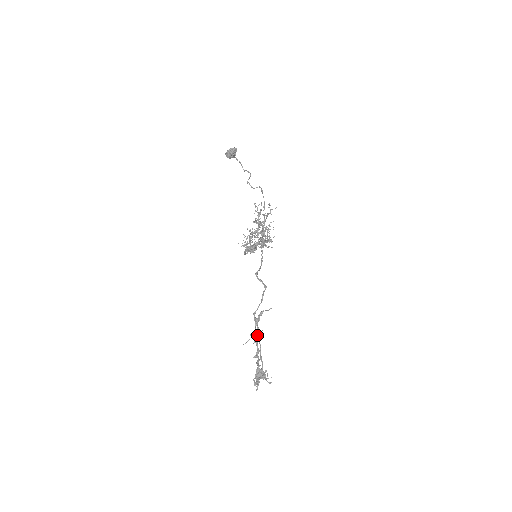
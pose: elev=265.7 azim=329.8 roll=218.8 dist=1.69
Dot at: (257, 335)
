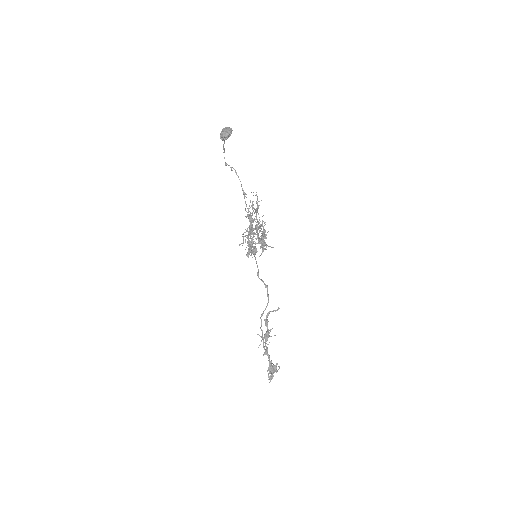
Dot at: (268, 335)
